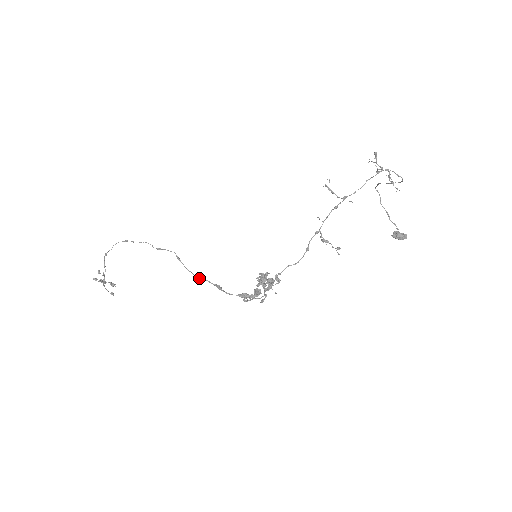
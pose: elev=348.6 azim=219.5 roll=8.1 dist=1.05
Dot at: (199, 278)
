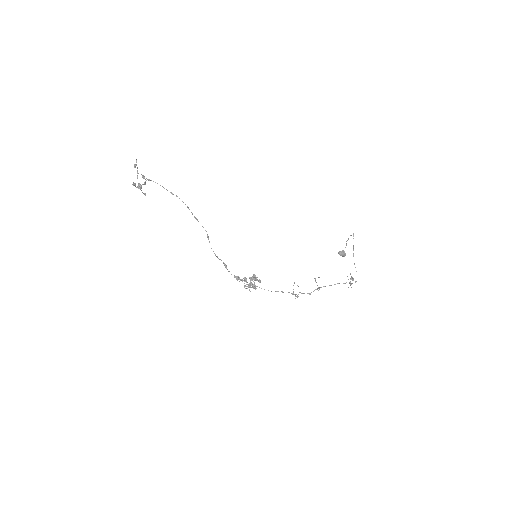
Dot at: occluded
